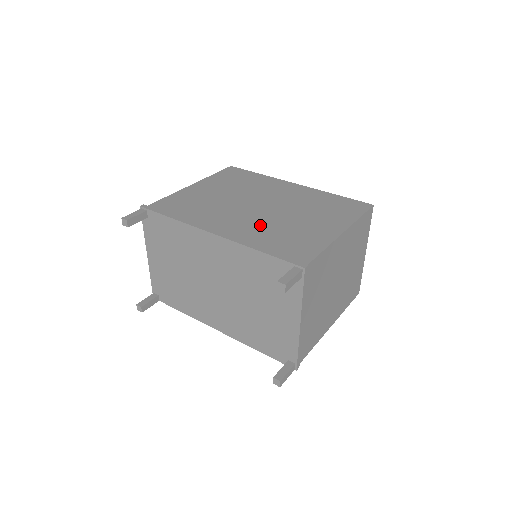
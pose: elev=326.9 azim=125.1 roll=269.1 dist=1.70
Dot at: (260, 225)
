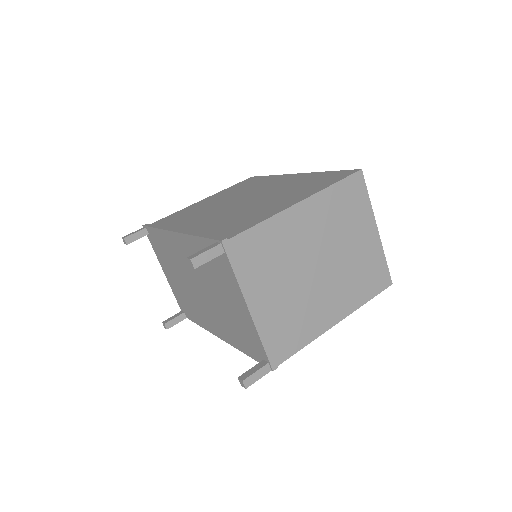
Dot at: (224, 216)
